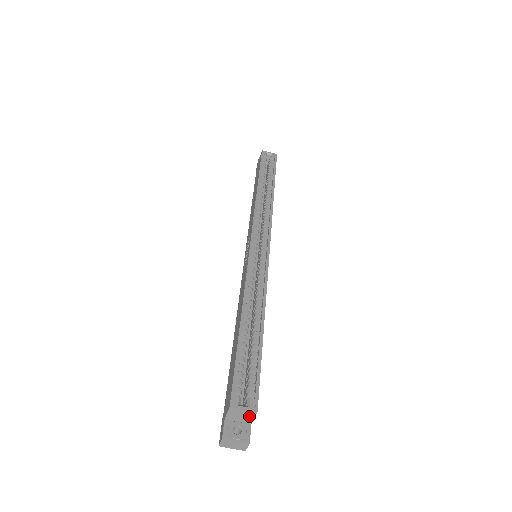
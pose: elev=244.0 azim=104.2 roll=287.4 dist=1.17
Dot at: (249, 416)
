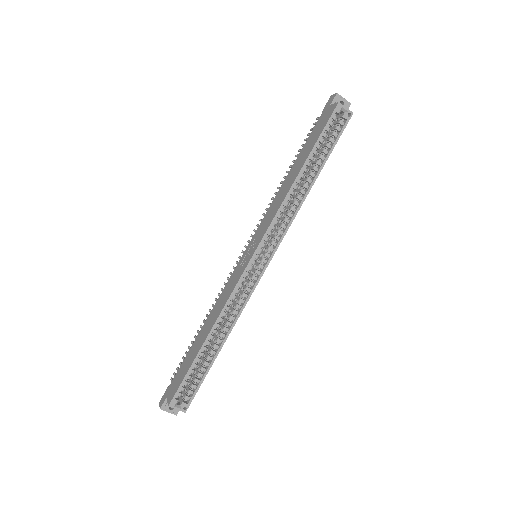
Dot at: occluded
